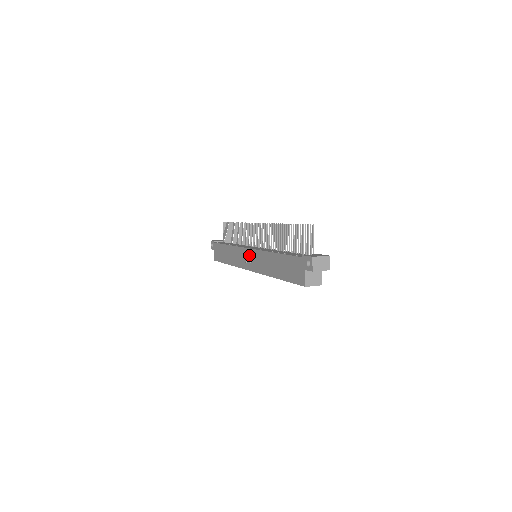
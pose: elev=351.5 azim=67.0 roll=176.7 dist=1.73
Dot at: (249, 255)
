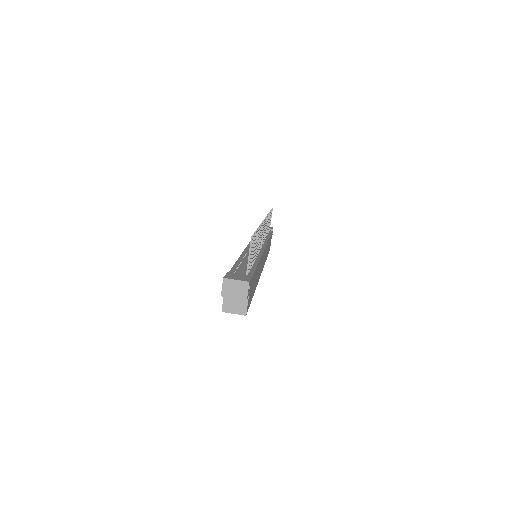
Dot at: occluded
